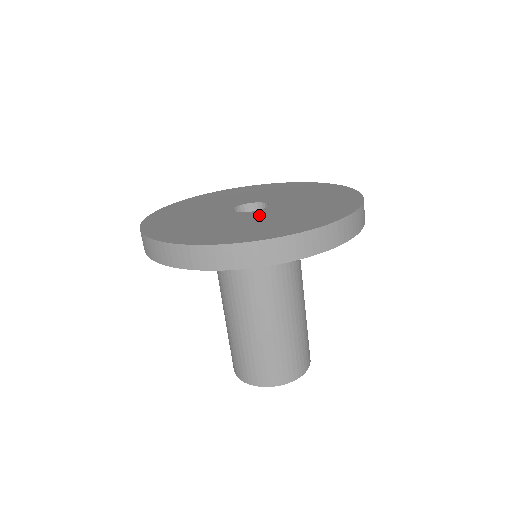
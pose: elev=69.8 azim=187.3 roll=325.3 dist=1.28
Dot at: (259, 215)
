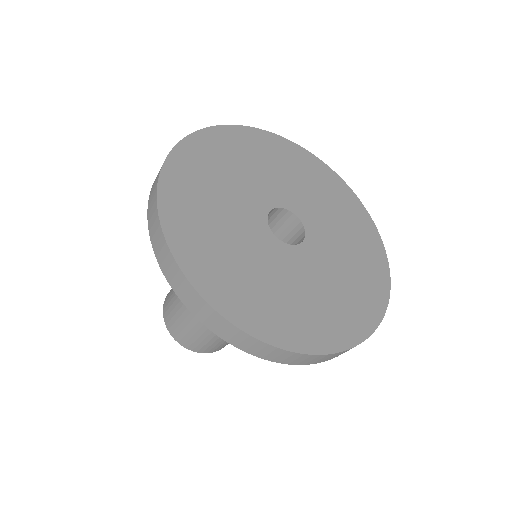
Dot at: (265, 248)
